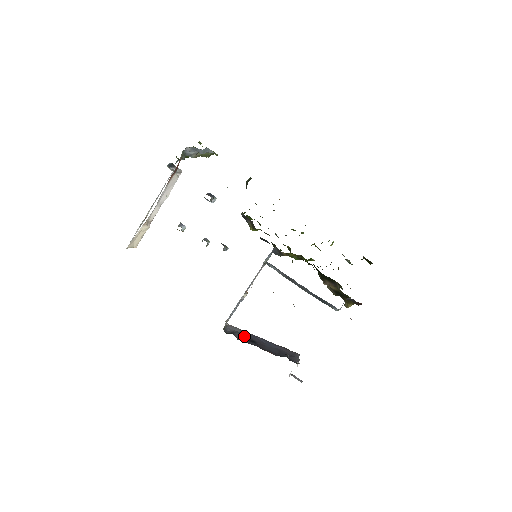
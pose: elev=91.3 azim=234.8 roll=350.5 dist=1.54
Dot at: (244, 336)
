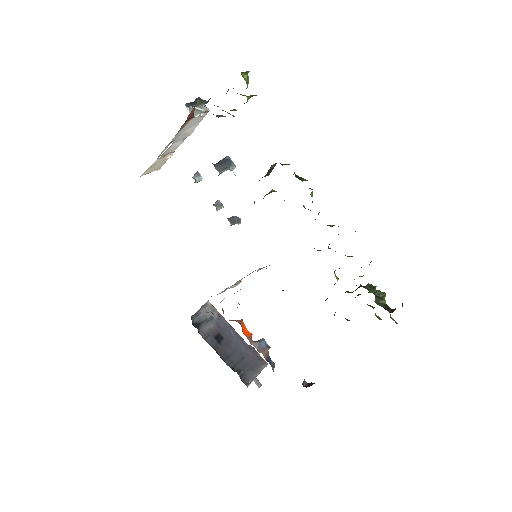
Dot at: (215, 327)
